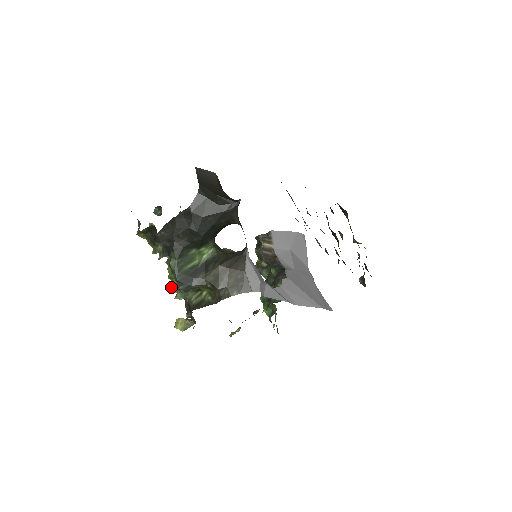
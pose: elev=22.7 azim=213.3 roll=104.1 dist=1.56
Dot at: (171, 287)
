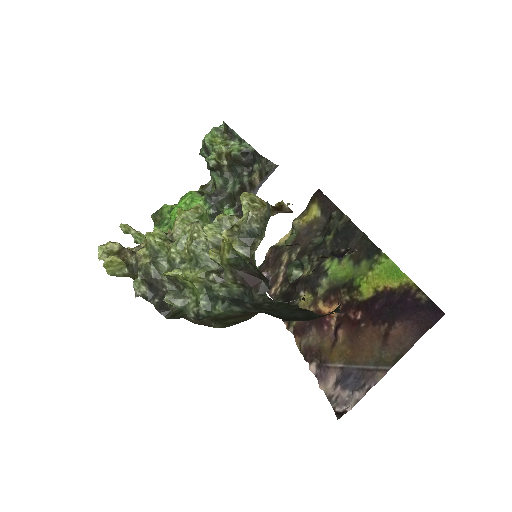
Dot at: (170, 275)
